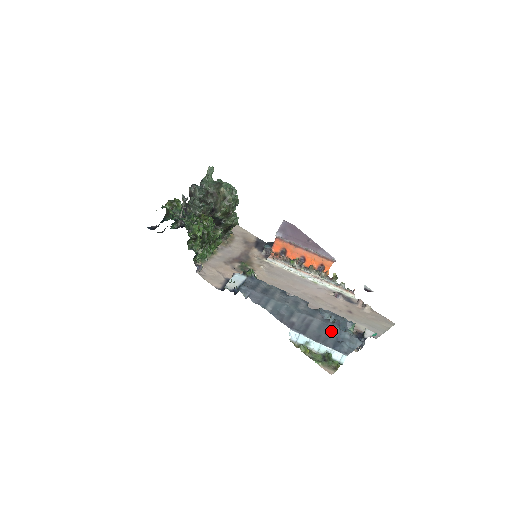
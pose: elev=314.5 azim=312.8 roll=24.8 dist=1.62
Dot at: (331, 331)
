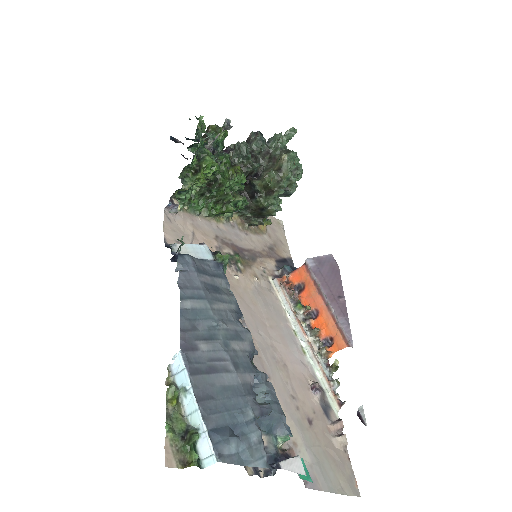
Dot at: (238, 408)
